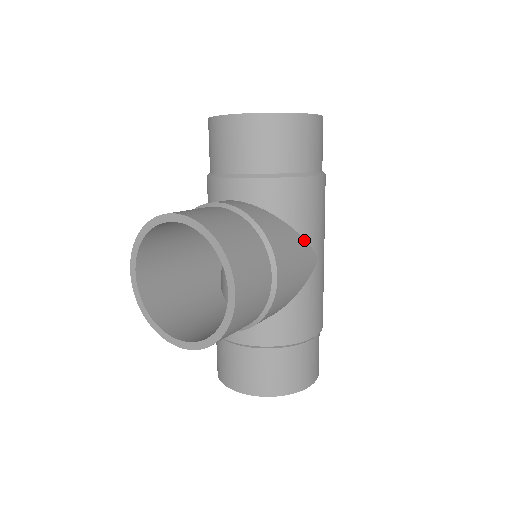
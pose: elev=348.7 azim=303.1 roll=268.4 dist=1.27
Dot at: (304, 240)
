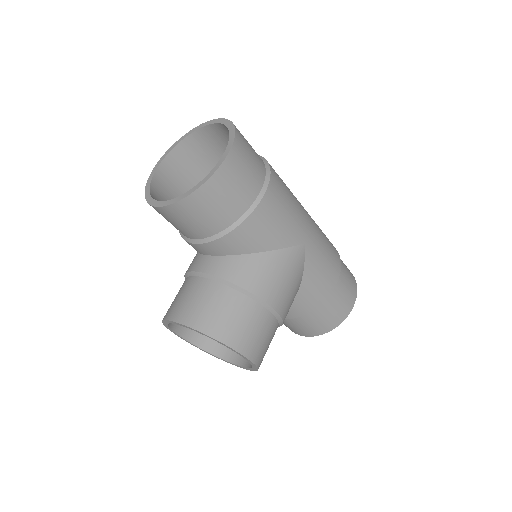
Dot at: (282, 250)
